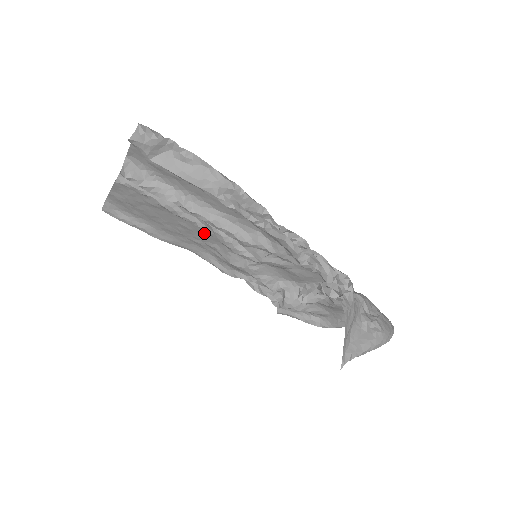
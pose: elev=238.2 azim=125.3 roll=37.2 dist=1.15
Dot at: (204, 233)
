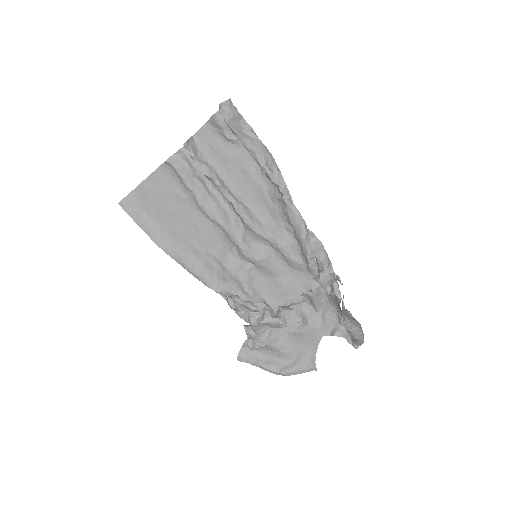
Dot at: (212, 234)
